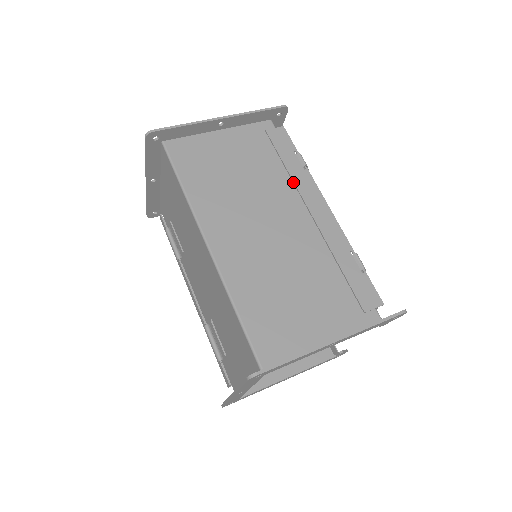
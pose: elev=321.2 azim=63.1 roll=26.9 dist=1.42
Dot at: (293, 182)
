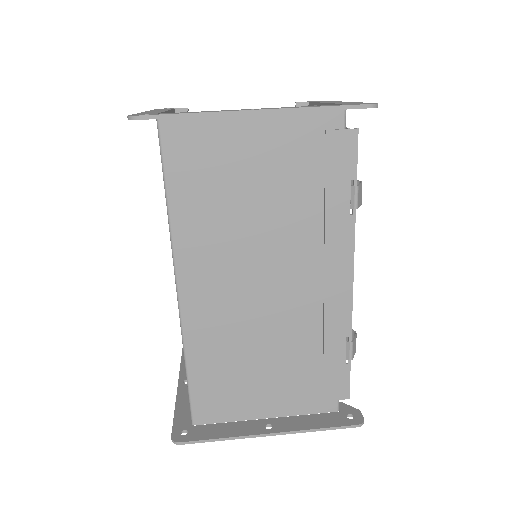
Dot at: (324, 230)
